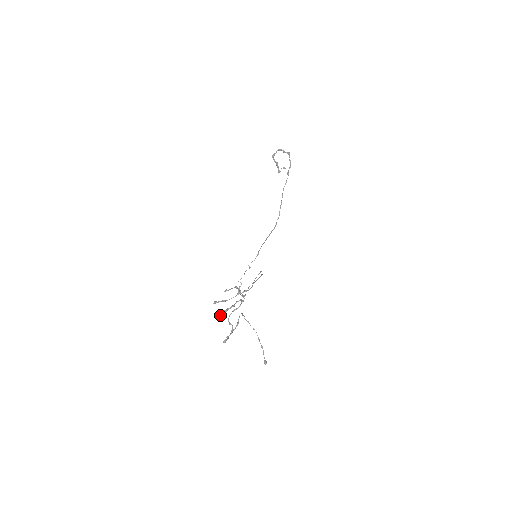
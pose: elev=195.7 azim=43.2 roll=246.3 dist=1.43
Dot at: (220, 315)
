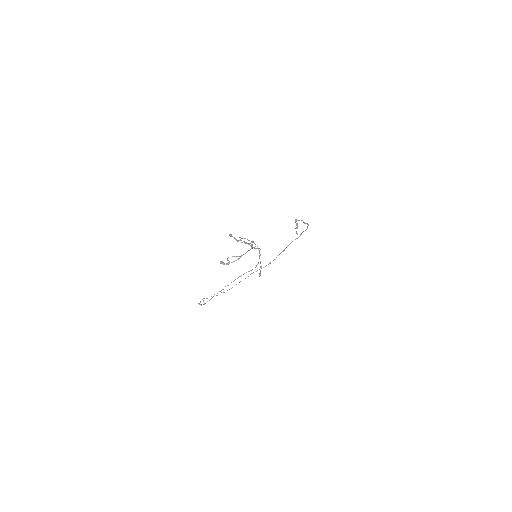
Dot at: occluded
